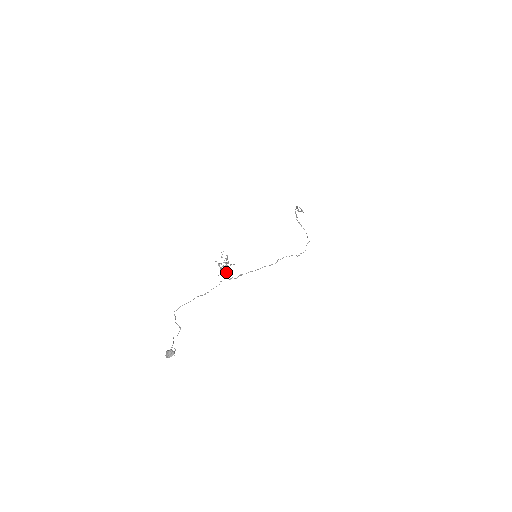
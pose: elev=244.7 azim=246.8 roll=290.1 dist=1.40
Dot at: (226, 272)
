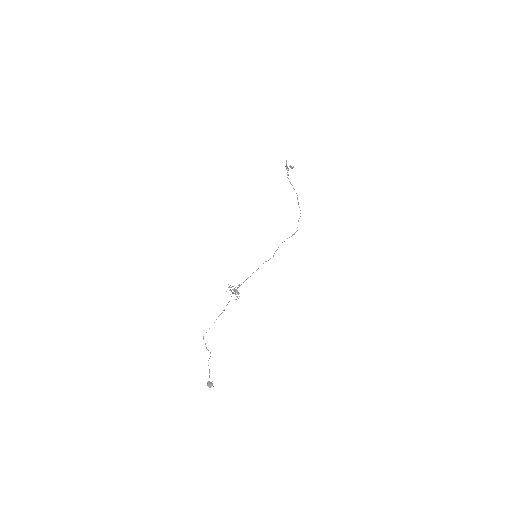
Dot at: (235, 299)
